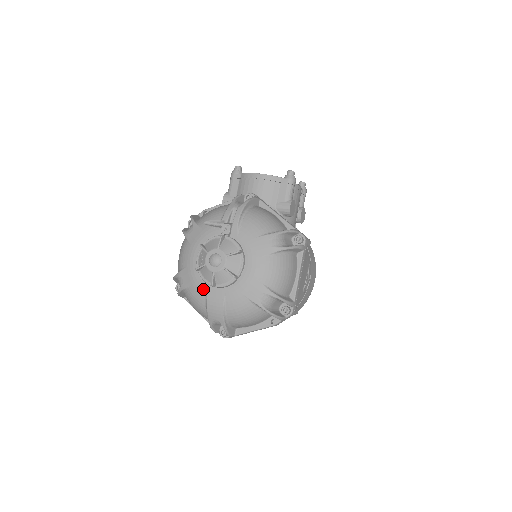
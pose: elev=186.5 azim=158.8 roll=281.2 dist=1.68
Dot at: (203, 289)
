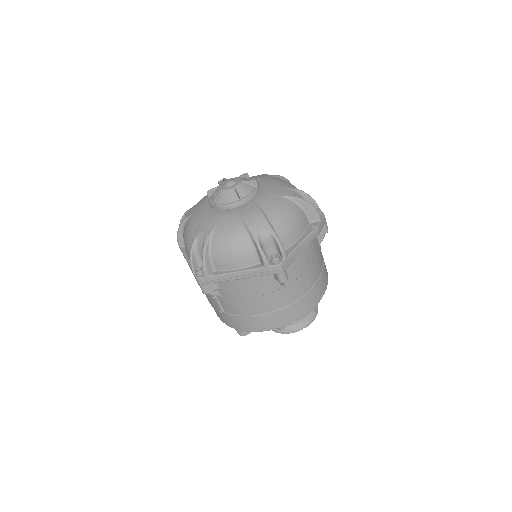
Dot at: (231, 214)
